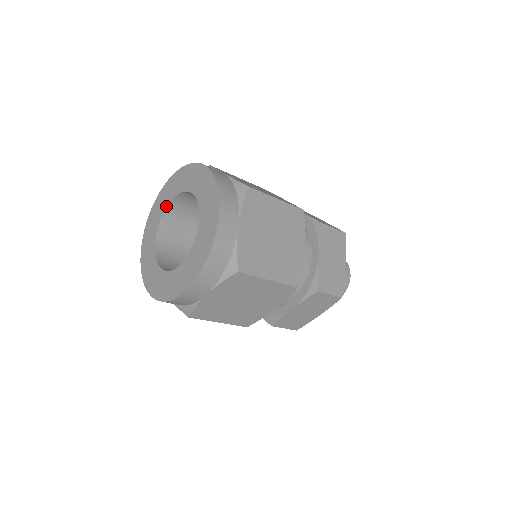
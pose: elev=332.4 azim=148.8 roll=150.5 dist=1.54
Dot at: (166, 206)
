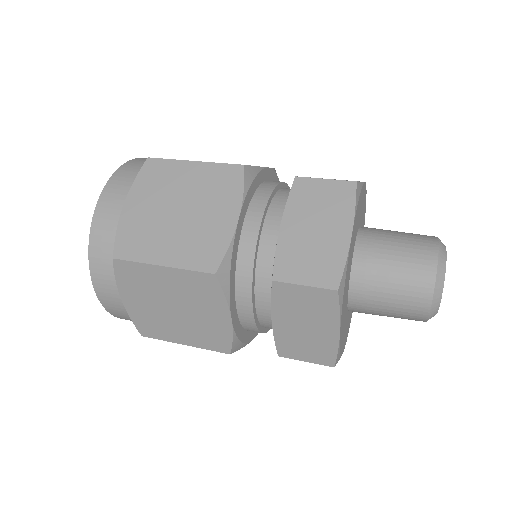
Dot at: occluded
